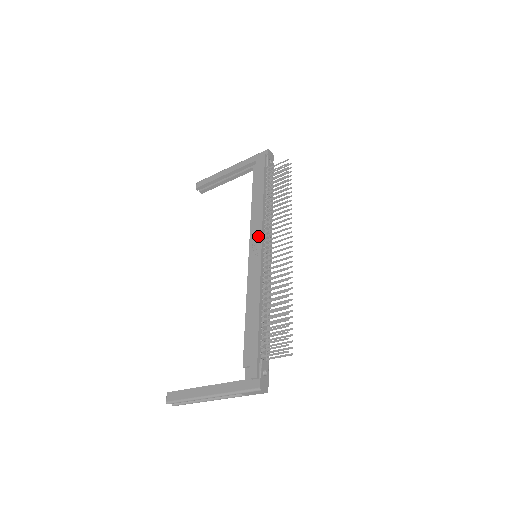
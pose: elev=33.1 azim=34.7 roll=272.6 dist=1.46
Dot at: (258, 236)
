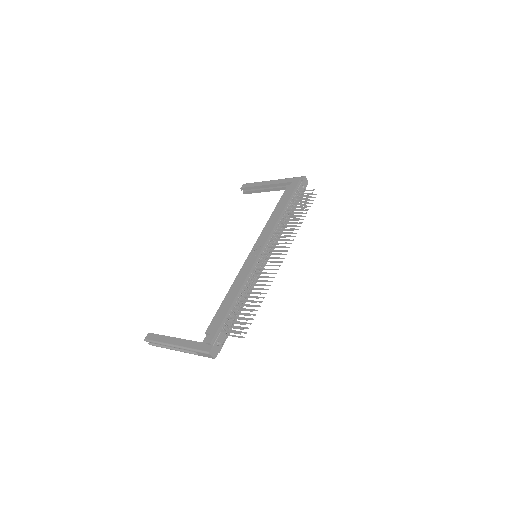
Dot at: (263, 241)
